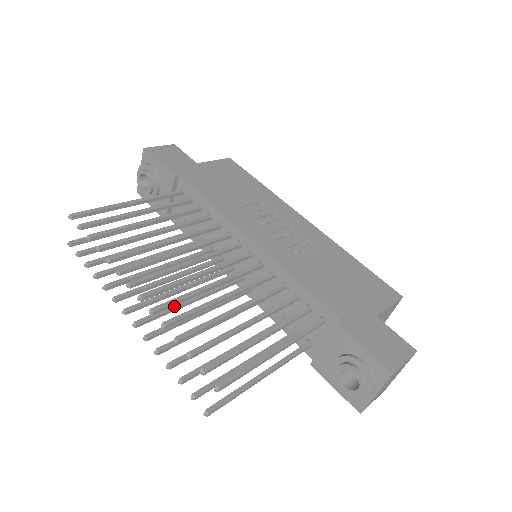
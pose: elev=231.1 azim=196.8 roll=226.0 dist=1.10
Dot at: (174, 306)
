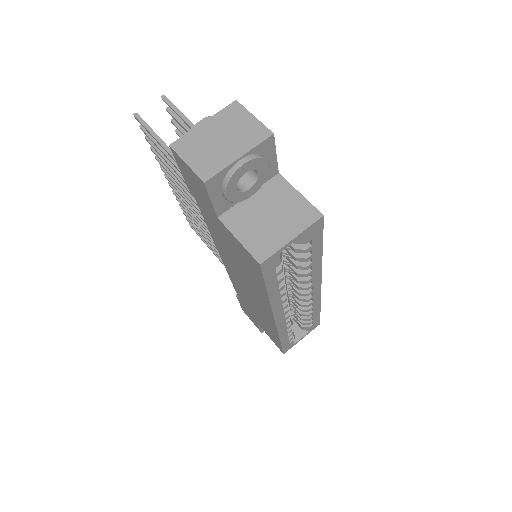
Dot at: occluded
